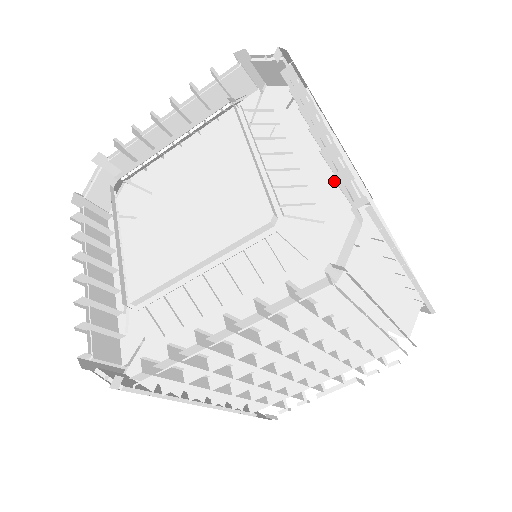
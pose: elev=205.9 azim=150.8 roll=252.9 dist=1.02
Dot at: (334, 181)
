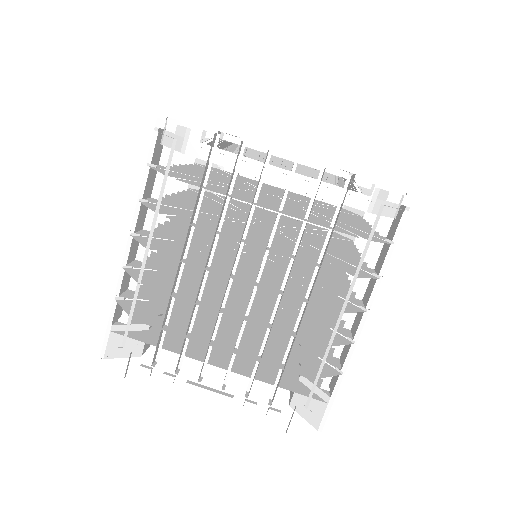
Dot at: (370, 228)
